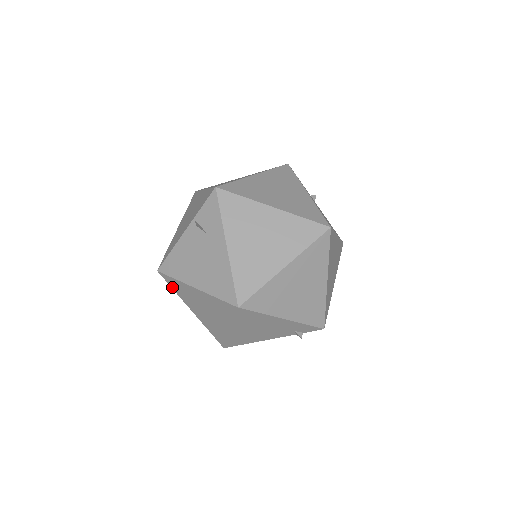
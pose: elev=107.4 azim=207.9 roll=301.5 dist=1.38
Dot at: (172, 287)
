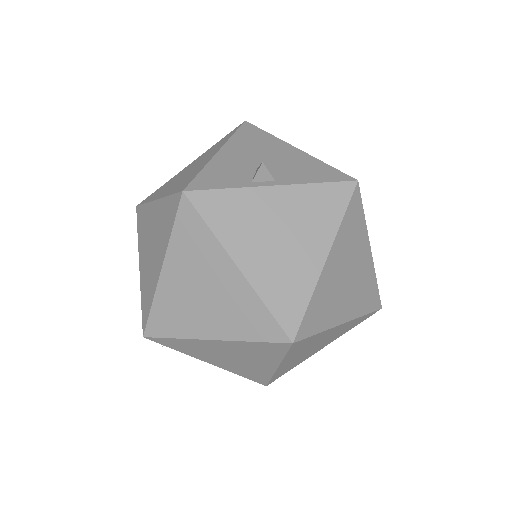
Dot at: occluded
